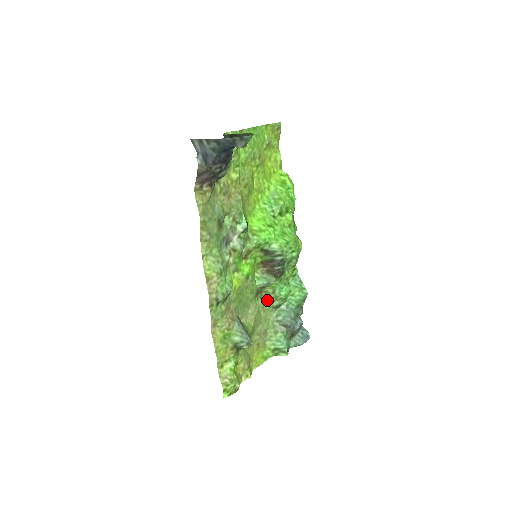
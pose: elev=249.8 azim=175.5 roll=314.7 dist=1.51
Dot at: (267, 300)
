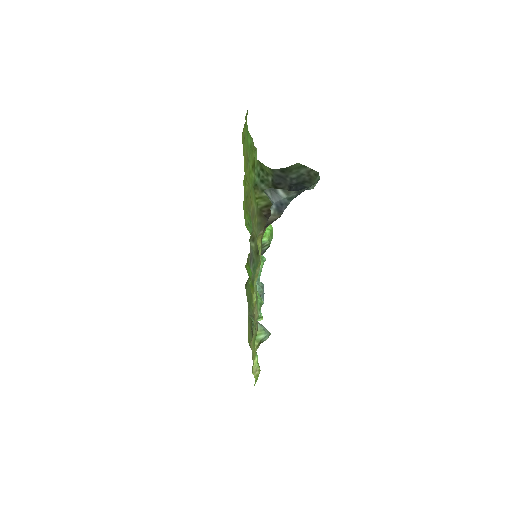
Dot at: occluded
